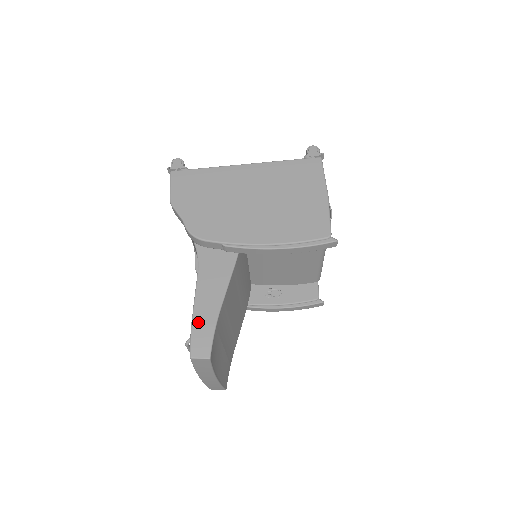
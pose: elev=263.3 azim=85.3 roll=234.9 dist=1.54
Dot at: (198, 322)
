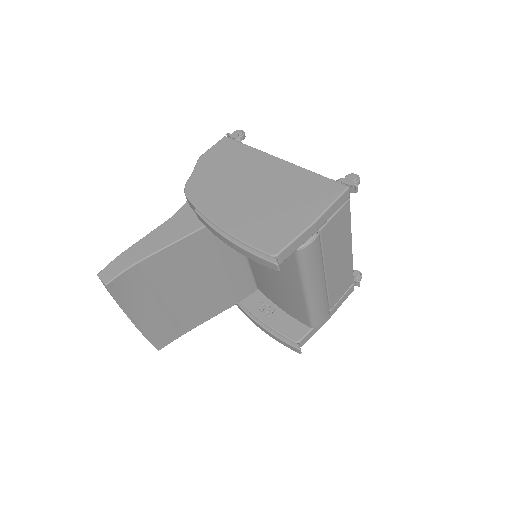
Dot at: (127, 254)
